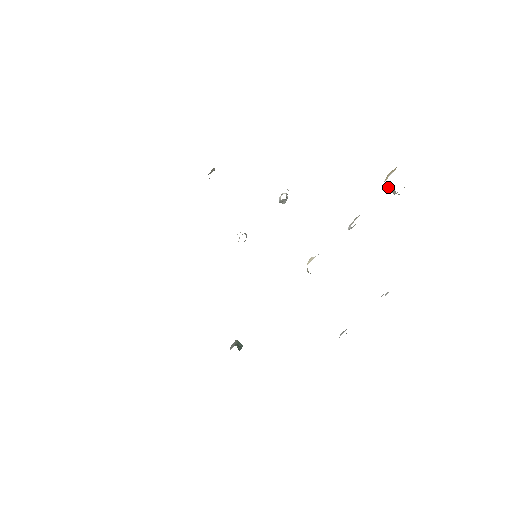
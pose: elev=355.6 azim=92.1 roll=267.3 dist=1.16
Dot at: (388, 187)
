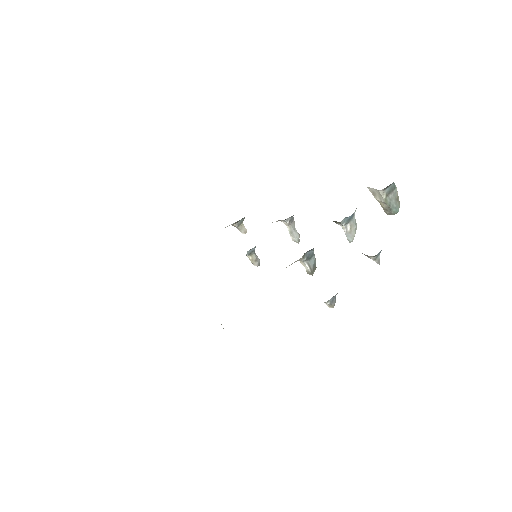
Dot at: (376, 197)
